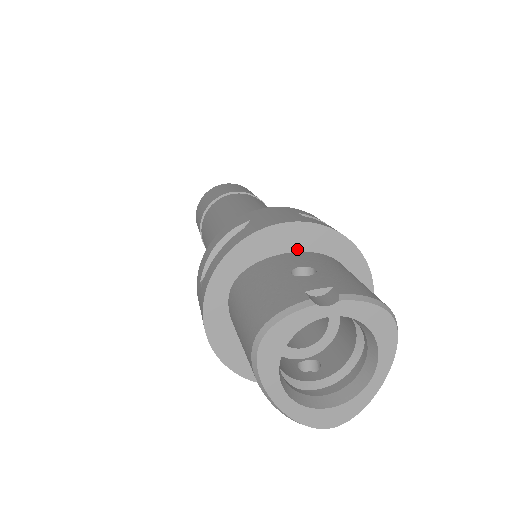
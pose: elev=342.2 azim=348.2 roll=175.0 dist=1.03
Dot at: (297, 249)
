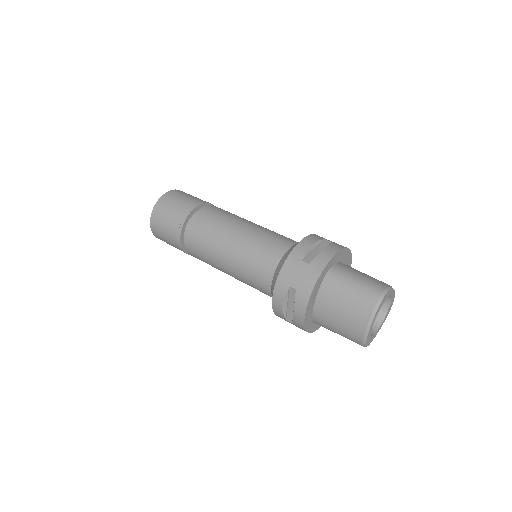
Dot at: (344, 263)
